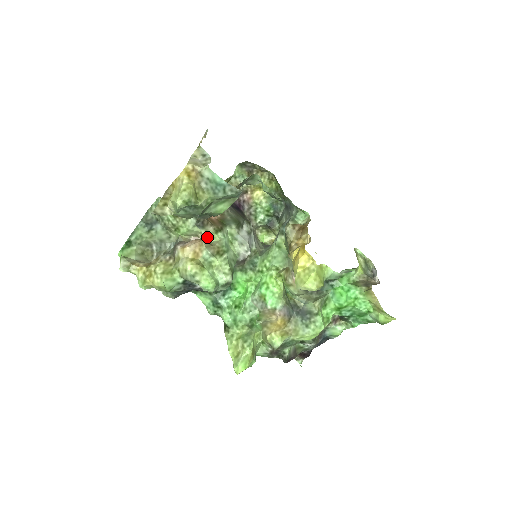
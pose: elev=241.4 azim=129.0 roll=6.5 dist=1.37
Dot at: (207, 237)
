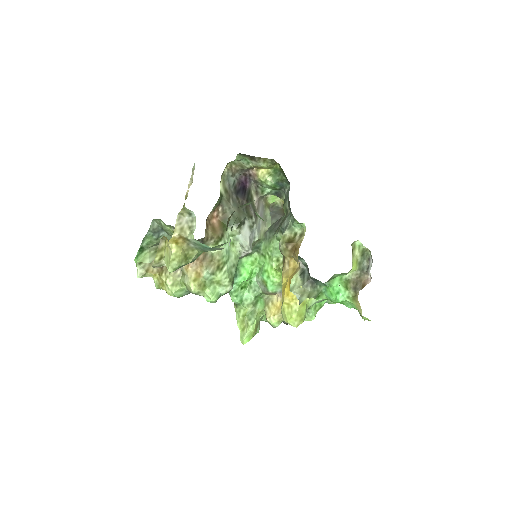
Dot at: occluded
